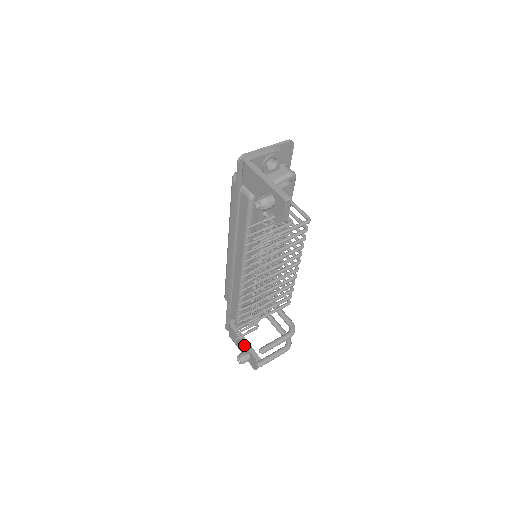
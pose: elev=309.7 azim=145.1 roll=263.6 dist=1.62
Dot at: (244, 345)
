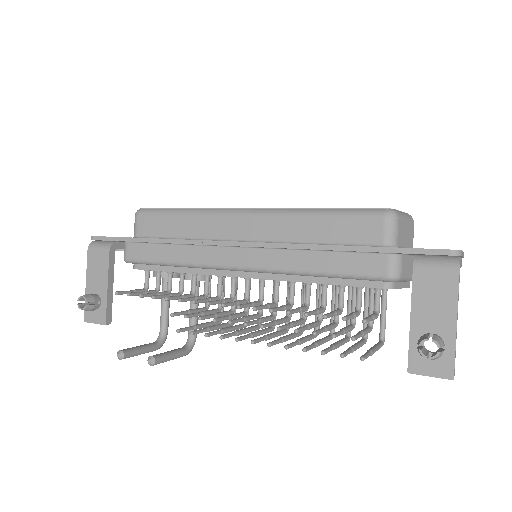
Dot at: (106, 291)
